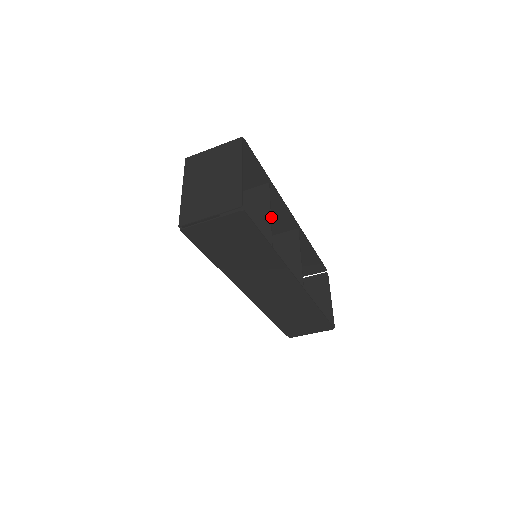
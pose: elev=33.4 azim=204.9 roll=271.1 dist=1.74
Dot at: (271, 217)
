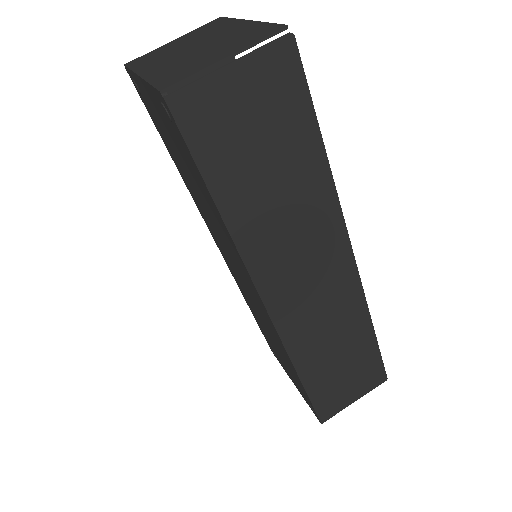
Dot at: occluded
